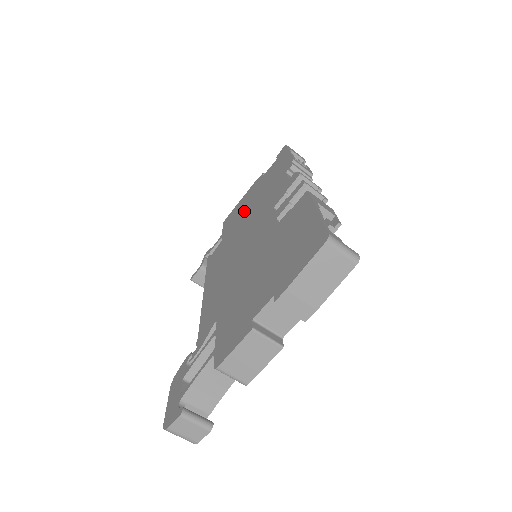
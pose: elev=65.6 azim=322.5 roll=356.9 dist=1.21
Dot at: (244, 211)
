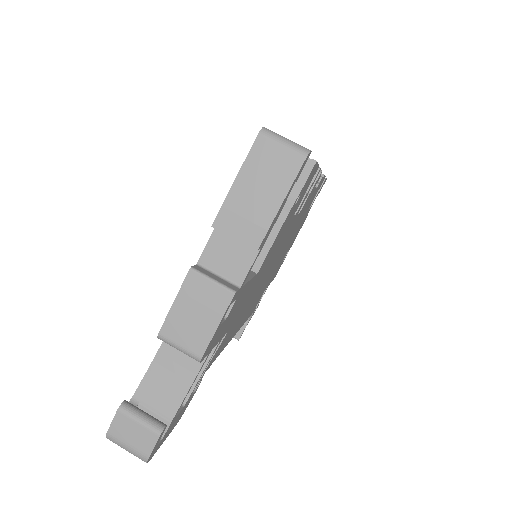
Dot at: occluded
